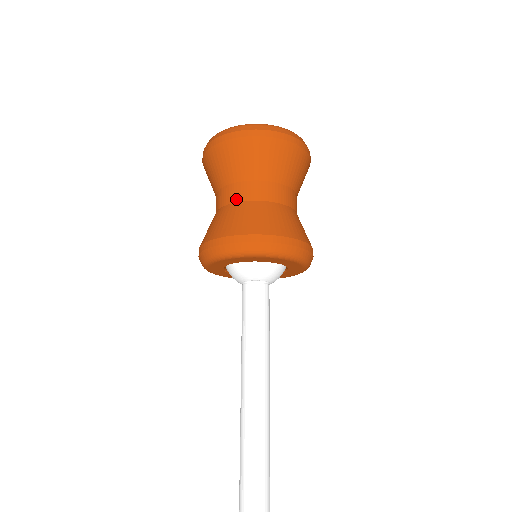
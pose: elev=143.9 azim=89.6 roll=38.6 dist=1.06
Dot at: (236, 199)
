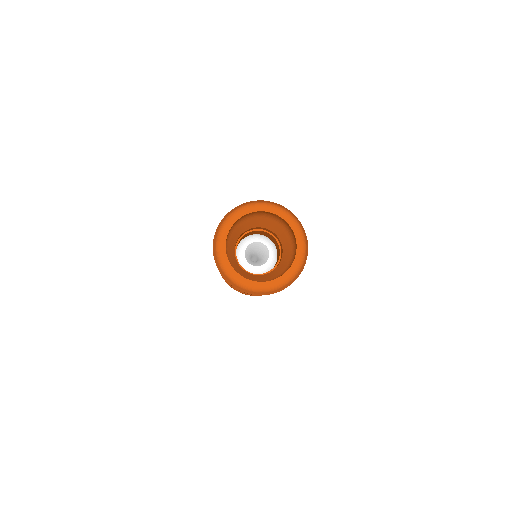
Dot at: occluded
